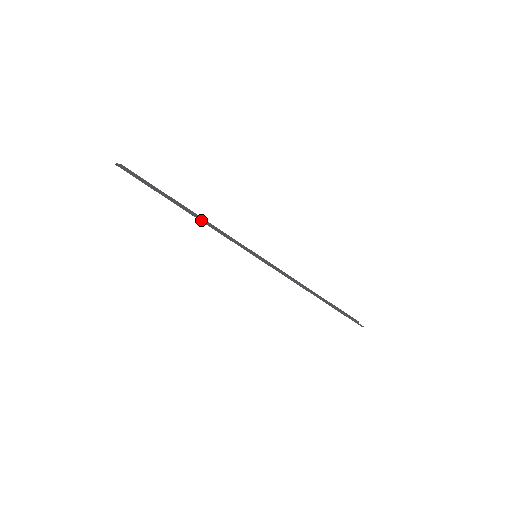
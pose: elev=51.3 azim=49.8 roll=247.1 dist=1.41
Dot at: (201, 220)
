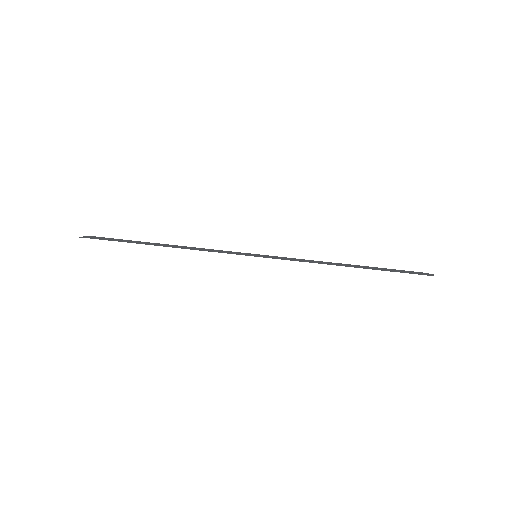
Dot at: (179, 247)
